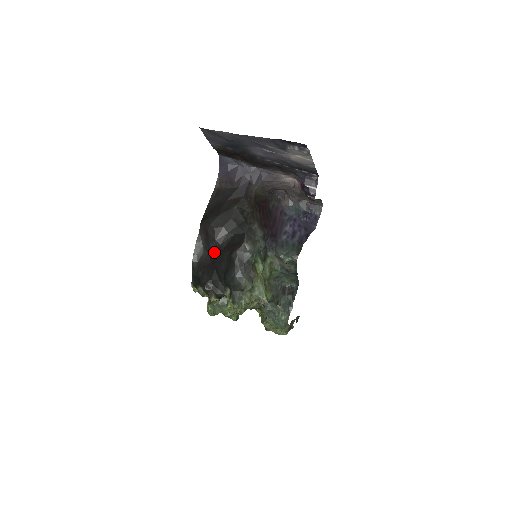
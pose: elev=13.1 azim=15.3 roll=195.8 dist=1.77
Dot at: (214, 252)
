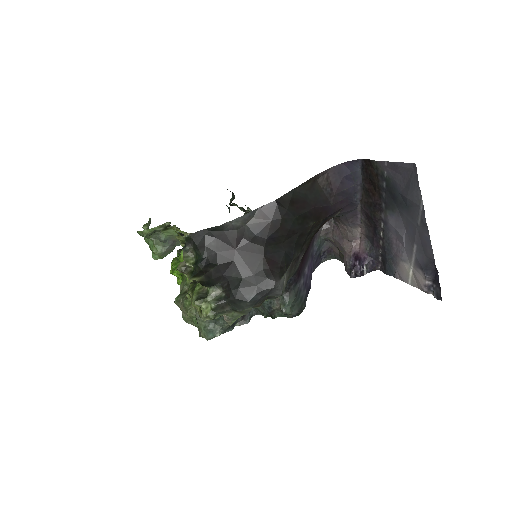
Dot at: (251, 245)
